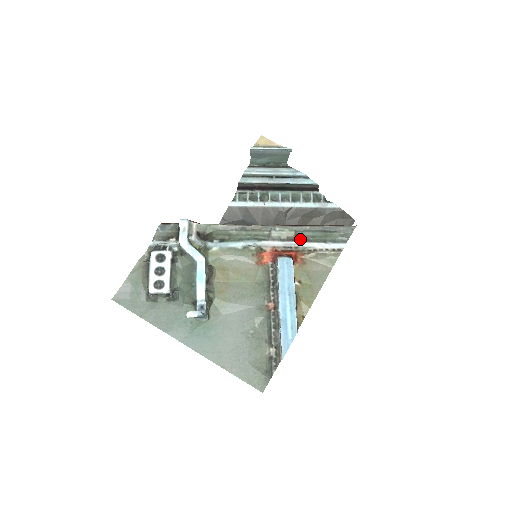
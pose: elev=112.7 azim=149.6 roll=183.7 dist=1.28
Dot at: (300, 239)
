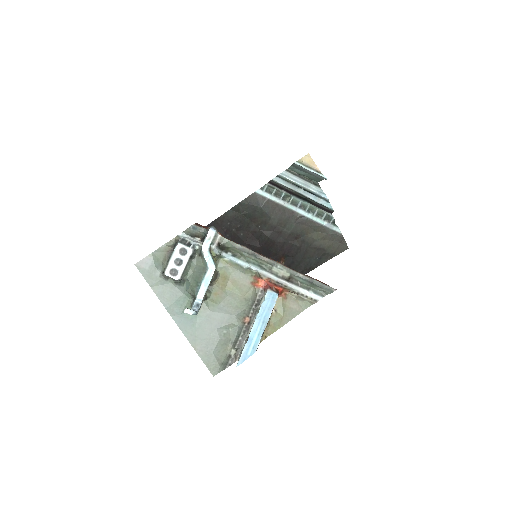
Dot at: (291, 280)
